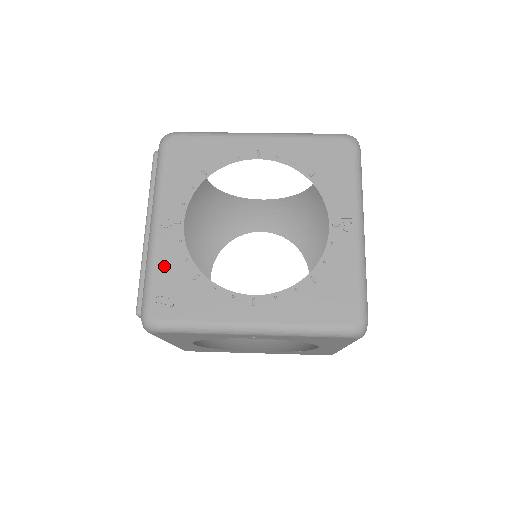
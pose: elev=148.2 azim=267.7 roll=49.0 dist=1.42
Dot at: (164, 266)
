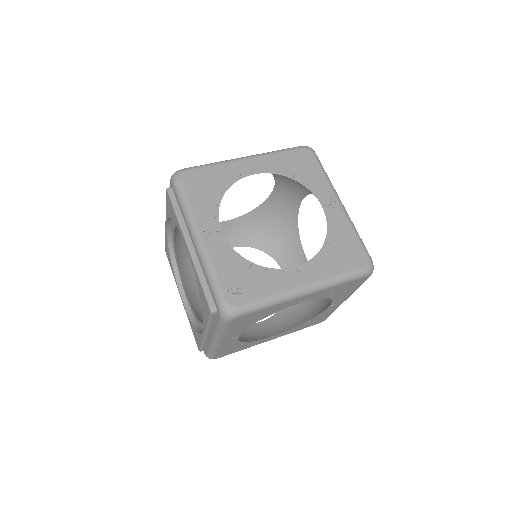
Dot at: (222, 266)
